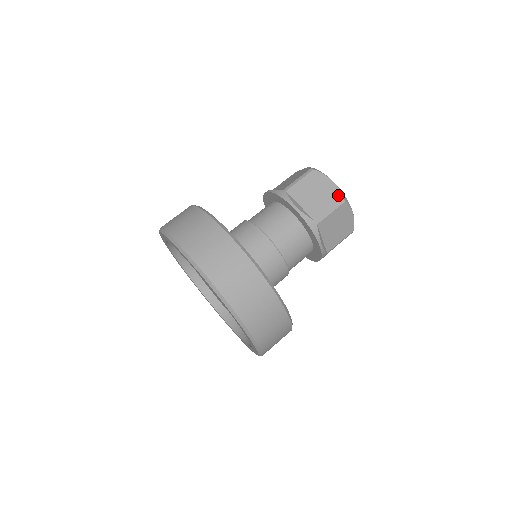
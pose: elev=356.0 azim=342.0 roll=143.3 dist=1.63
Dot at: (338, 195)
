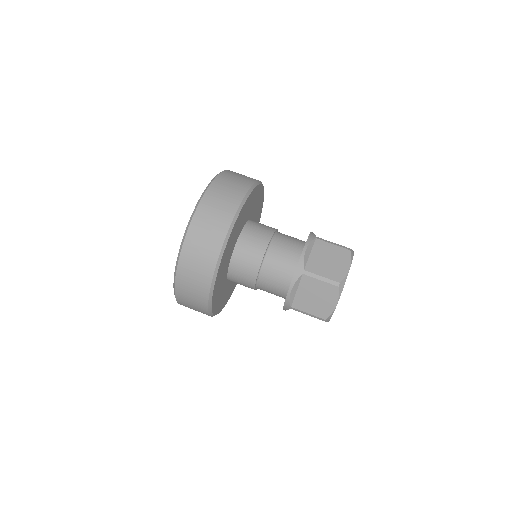
Dot at: (325, 315)
